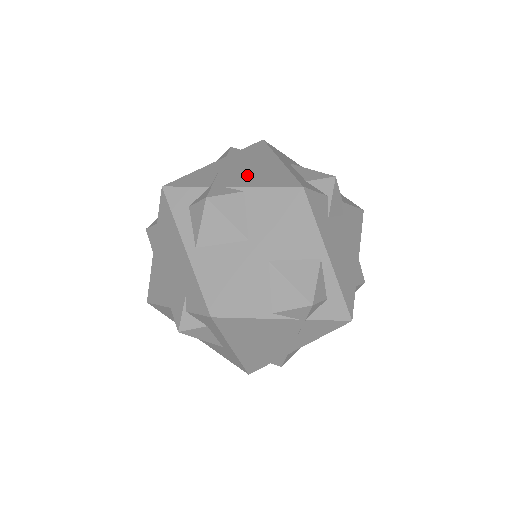
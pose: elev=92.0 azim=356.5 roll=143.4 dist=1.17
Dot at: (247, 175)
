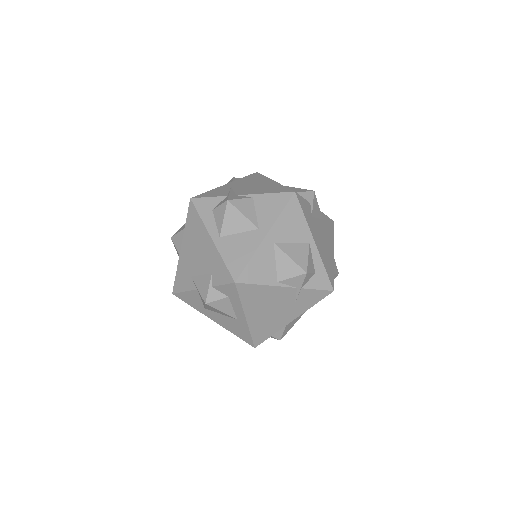
Dot at: (252, 189)
